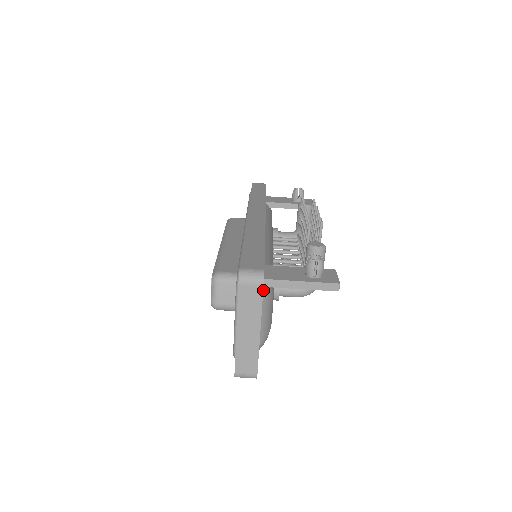
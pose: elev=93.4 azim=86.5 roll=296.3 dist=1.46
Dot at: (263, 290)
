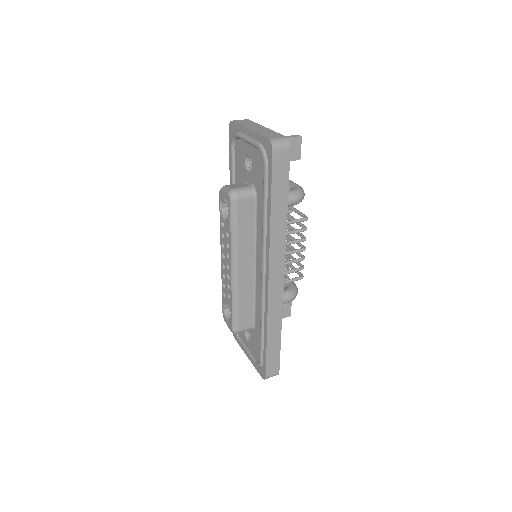
Dot at: occluded
